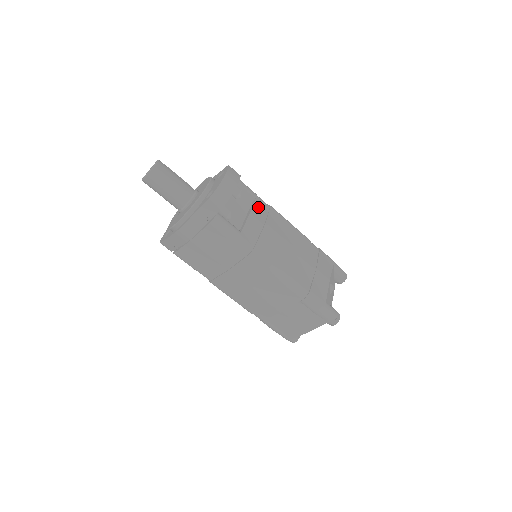
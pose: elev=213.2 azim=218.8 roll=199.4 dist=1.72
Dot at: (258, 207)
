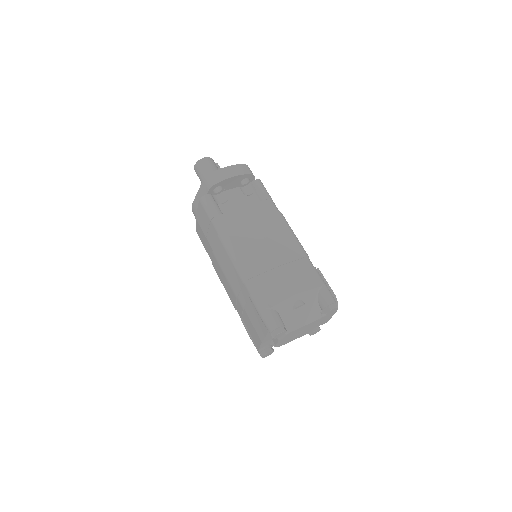
Dot at: (260, 206)
